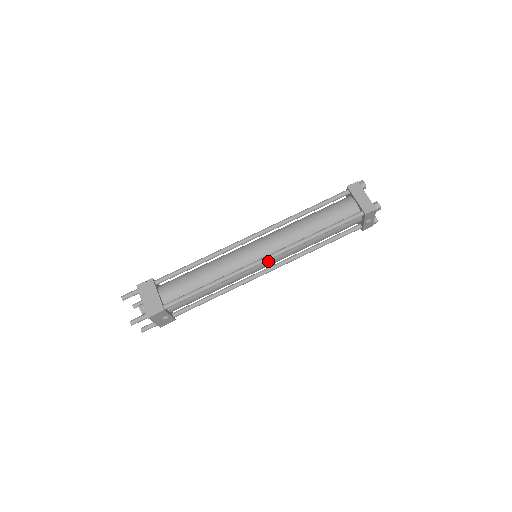
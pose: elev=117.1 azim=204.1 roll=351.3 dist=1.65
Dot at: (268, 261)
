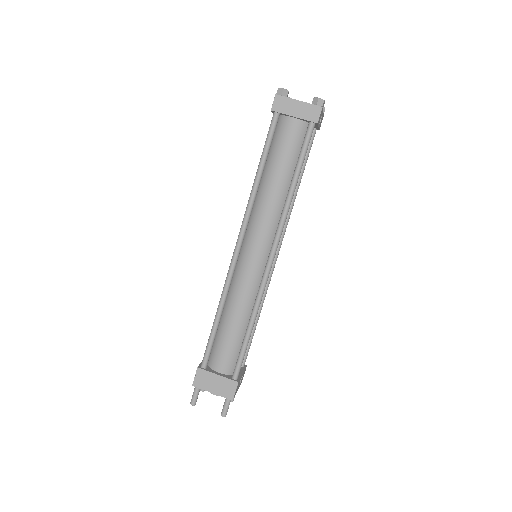
Dot at: occluded
